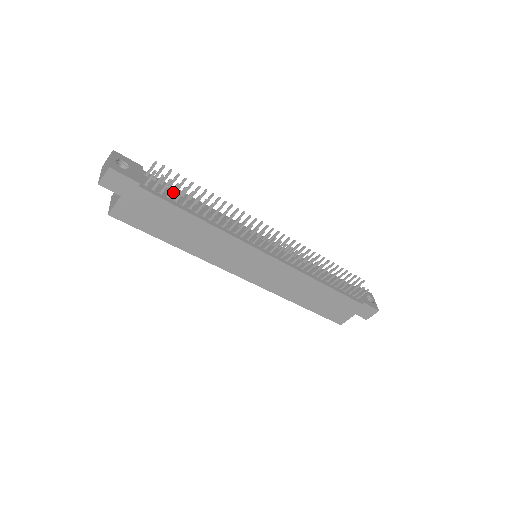
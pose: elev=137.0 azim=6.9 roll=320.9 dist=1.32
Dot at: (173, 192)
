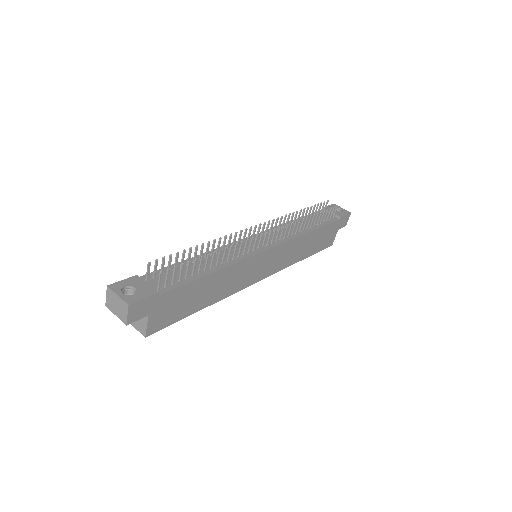
Dot at: (182, 273)
